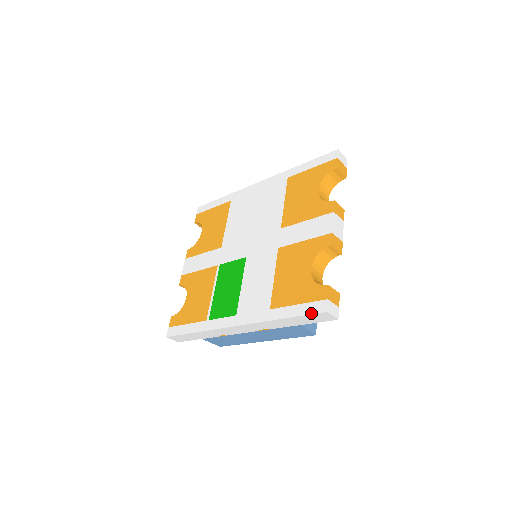
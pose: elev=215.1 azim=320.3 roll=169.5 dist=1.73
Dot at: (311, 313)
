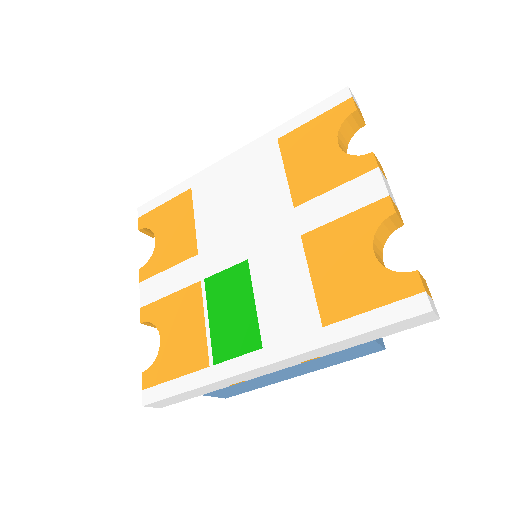
Dot at: (404, 318)
